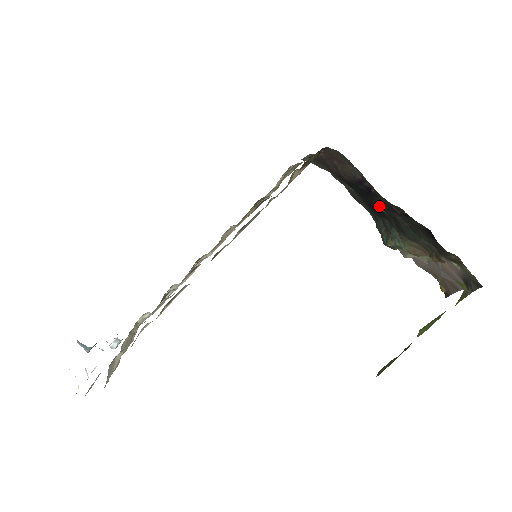
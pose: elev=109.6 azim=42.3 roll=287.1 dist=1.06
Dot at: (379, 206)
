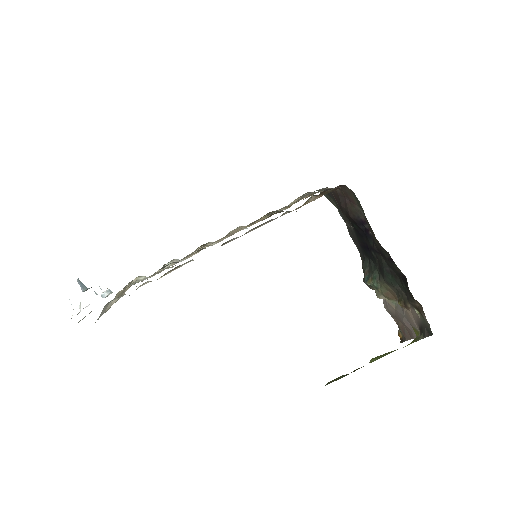
Dot at: (371, 248)
